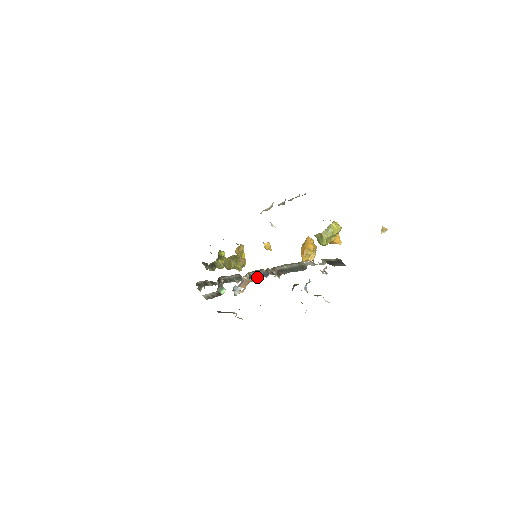
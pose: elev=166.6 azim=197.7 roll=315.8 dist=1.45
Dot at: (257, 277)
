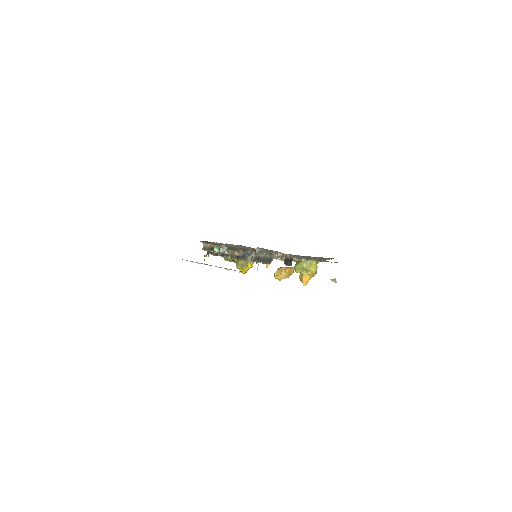
Dot at: (242, 259)
